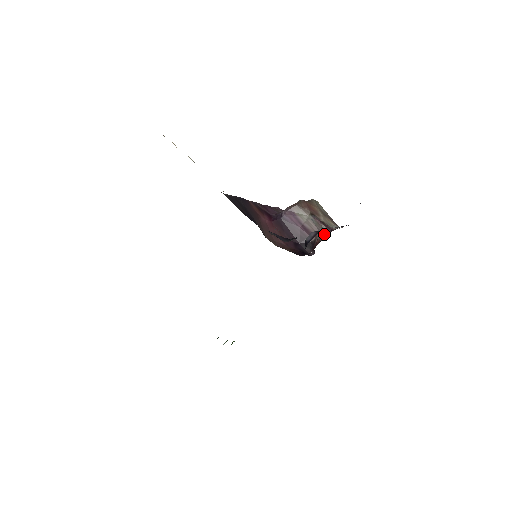
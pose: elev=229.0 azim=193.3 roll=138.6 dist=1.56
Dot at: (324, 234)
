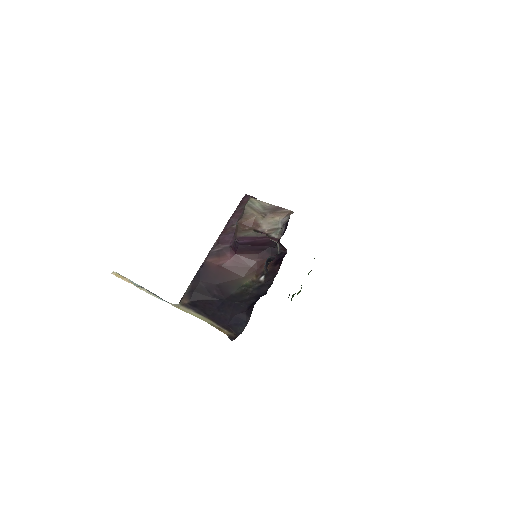
Dot at: (277, 244)
